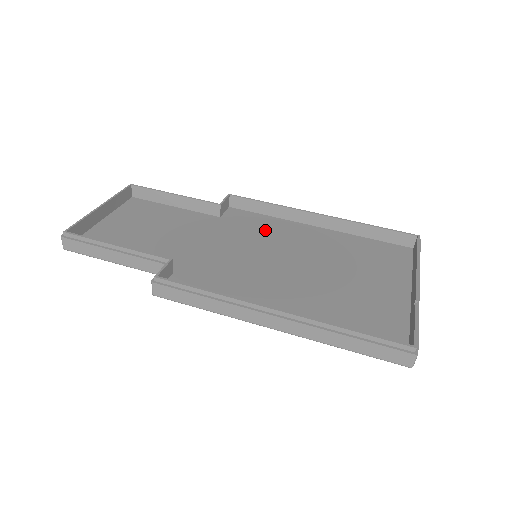
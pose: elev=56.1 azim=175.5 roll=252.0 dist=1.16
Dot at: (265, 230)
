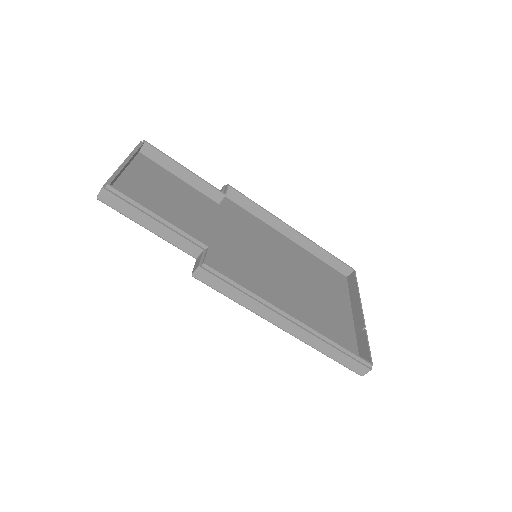
Dot at: (255, 230)
